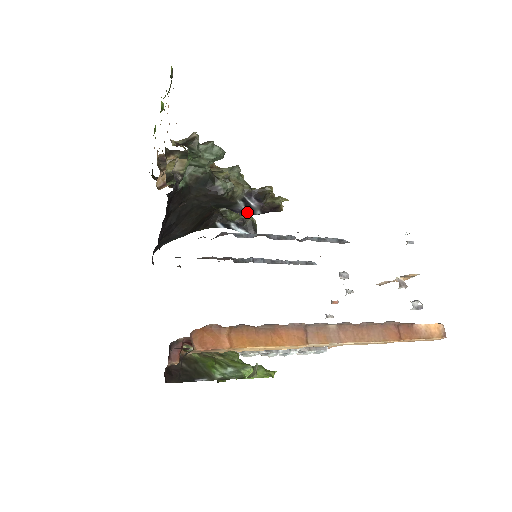
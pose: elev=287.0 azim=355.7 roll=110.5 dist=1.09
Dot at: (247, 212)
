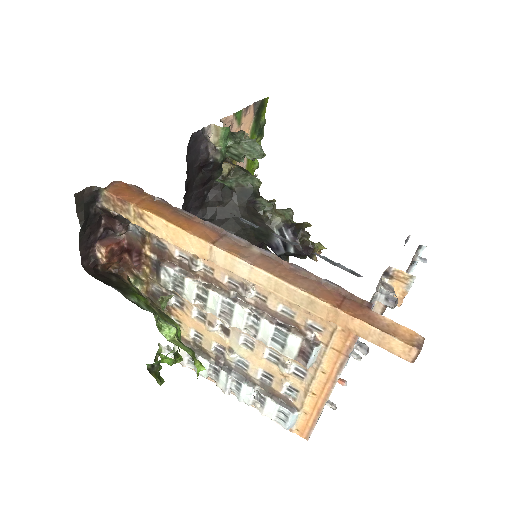
Dot at: (282, 248)
